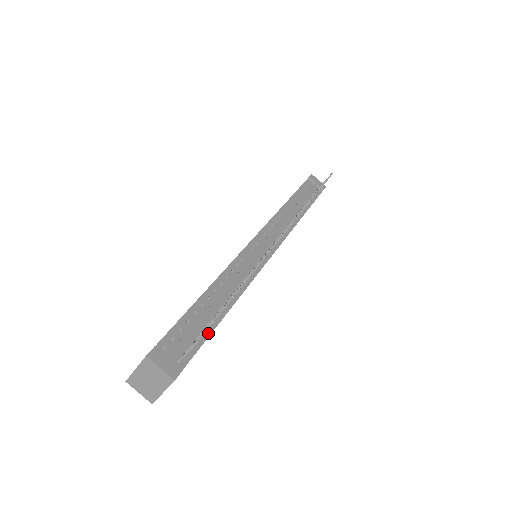
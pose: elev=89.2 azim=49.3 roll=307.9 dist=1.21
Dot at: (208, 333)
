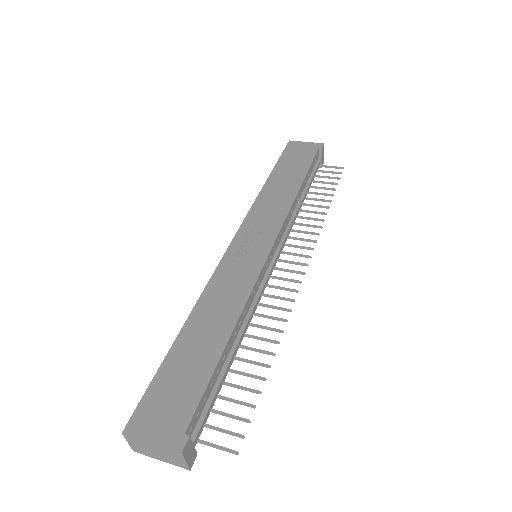
Dot at: occluded
